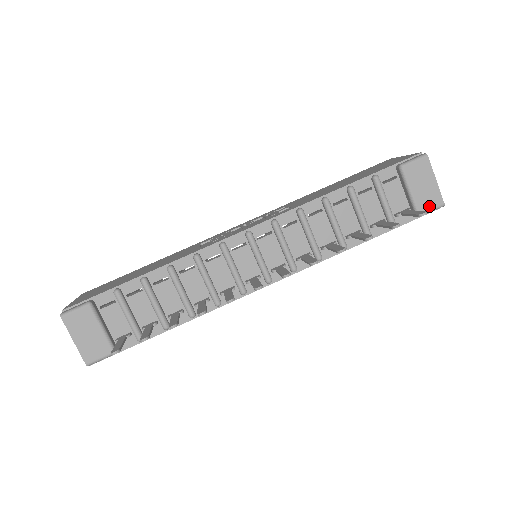
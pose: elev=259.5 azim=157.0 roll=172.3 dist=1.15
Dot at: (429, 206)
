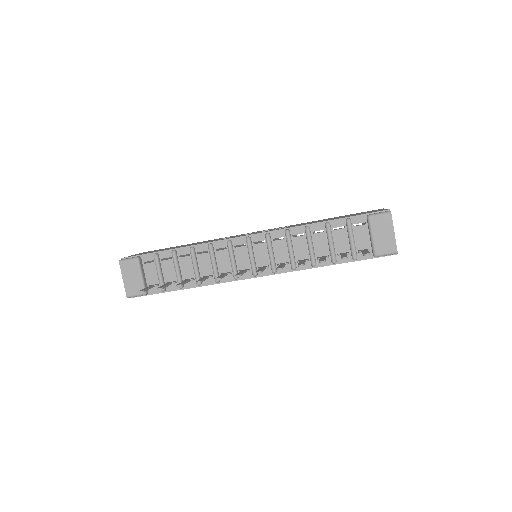
Dot at: (385, 251)
